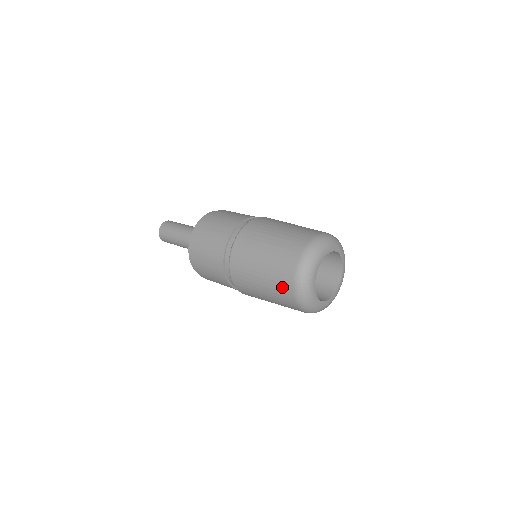
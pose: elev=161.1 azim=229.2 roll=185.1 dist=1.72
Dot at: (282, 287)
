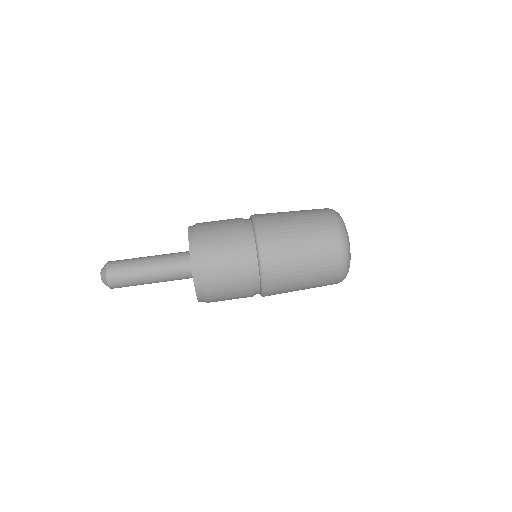
Dot at: (329, 274)
